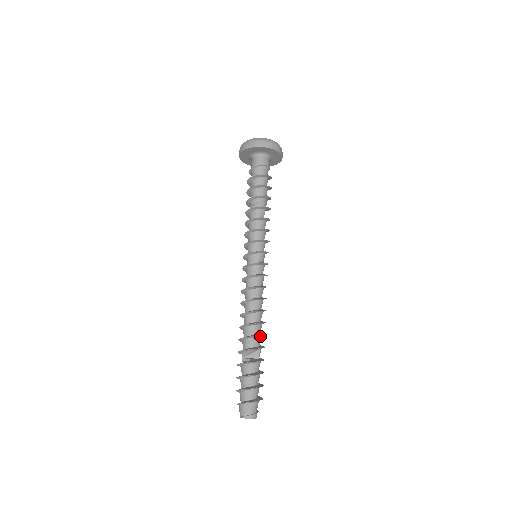
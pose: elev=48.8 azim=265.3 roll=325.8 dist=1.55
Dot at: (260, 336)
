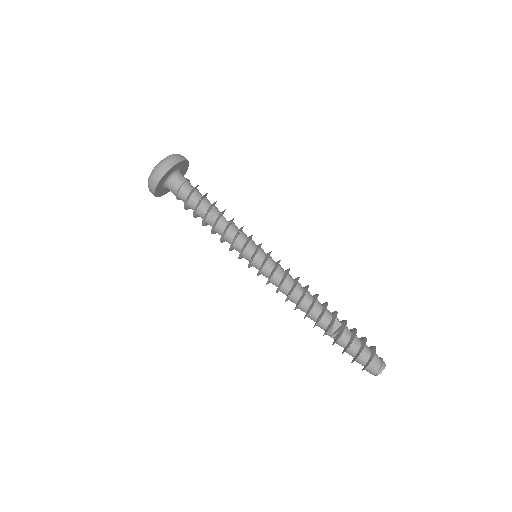
Dot at: (325, 309)
